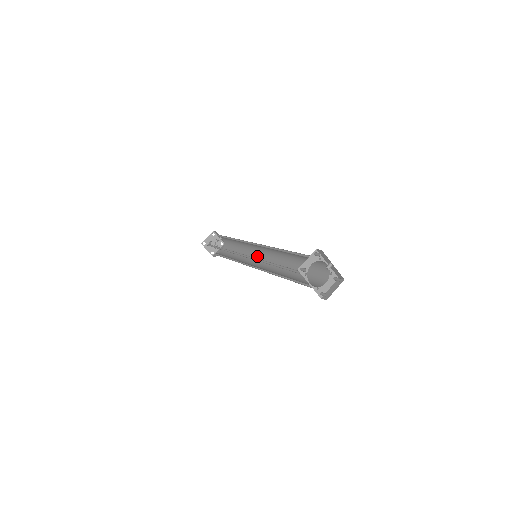
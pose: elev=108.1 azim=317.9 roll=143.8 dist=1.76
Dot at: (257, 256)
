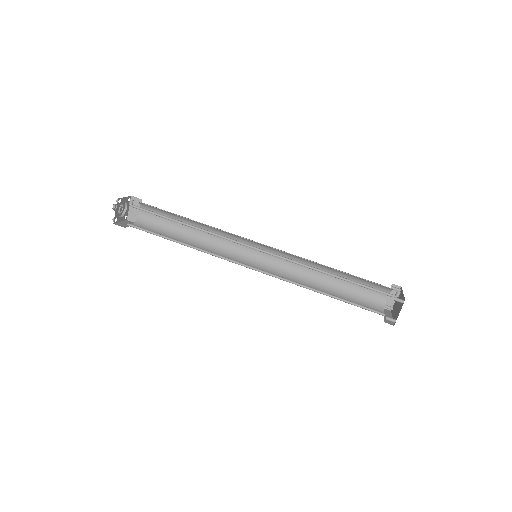
Dot at: (241, 241)
